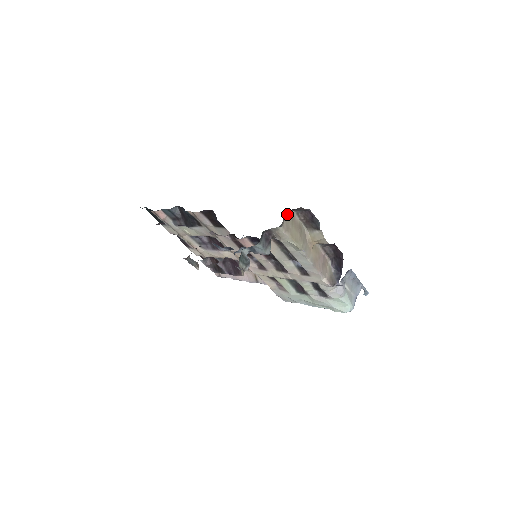
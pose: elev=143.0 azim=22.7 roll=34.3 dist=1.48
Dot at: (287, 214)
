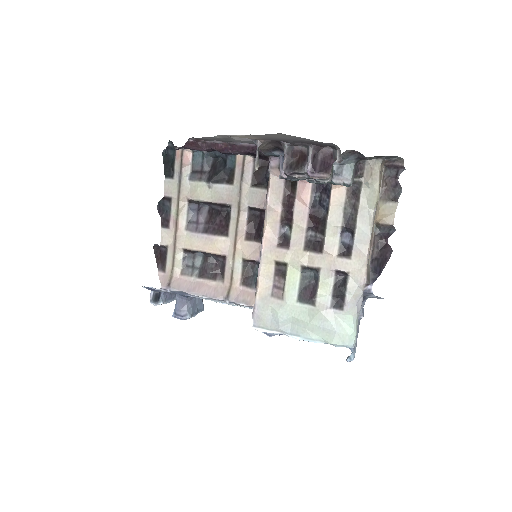
Dot at: (383, 163)
